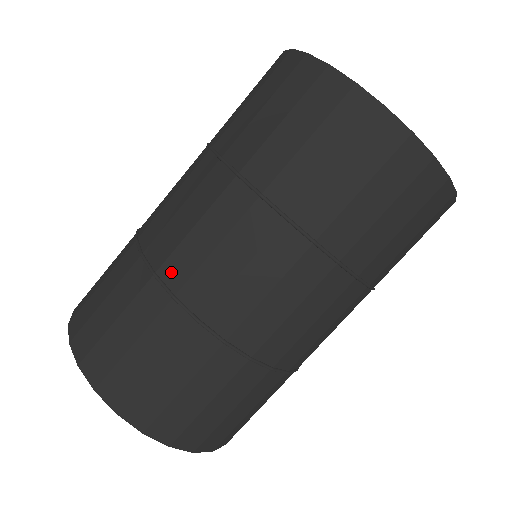
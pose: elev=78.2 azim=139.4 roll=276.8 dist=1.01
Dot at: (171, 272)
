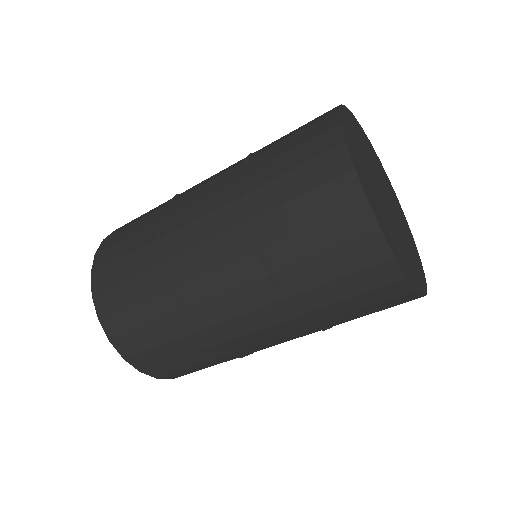
Dot at: (197, 316)
